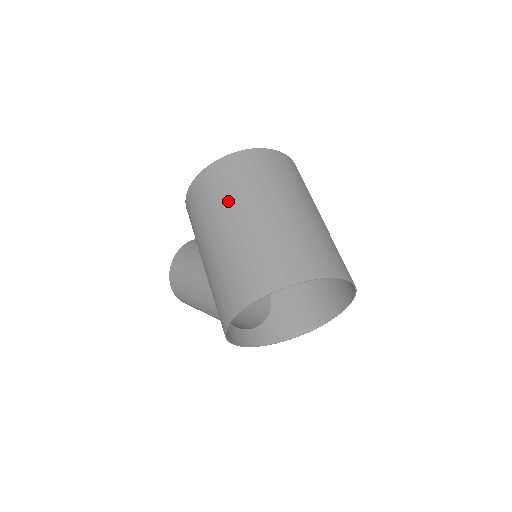
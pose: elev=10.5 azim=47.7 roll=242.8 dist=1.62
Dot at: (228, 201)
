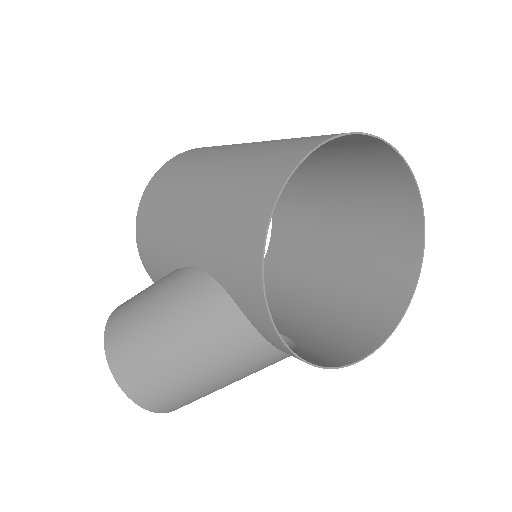
Dot at: (214, 150)
